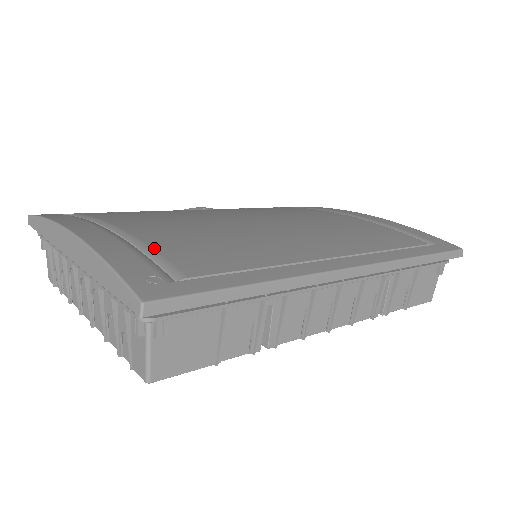
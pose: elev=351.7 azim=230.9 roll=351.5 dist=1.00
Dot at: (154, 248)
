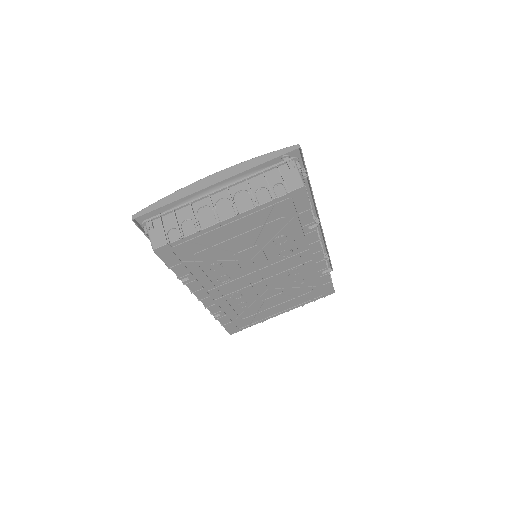
Dot at: occluded
